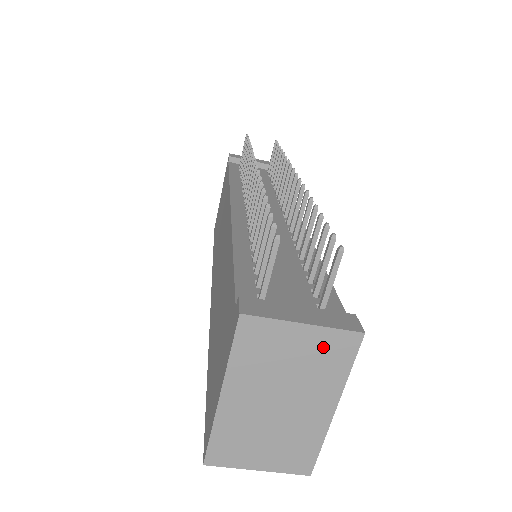
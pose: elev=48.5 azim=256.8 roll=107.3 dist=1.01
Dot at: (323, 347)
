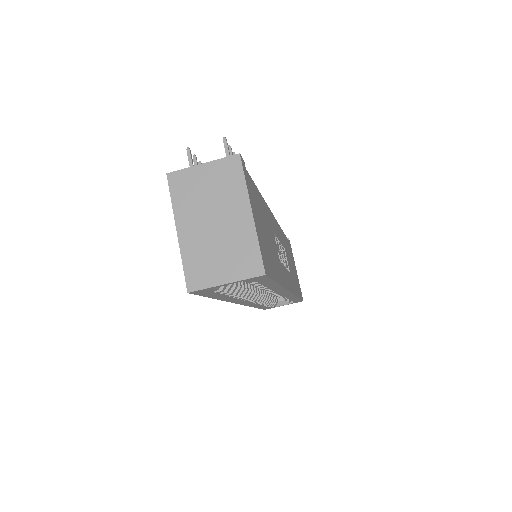
Dot at: (221, 173)
